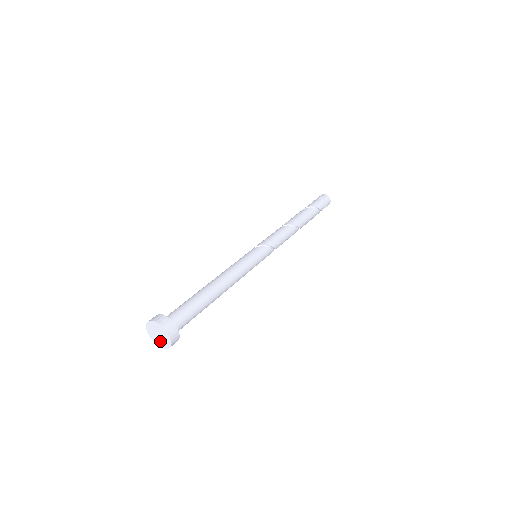
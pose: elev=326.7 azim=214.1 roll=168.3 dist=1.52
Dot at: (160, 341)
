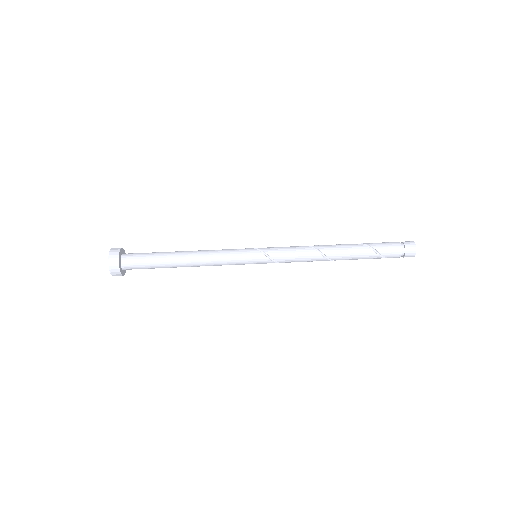
Dot at: occluded
